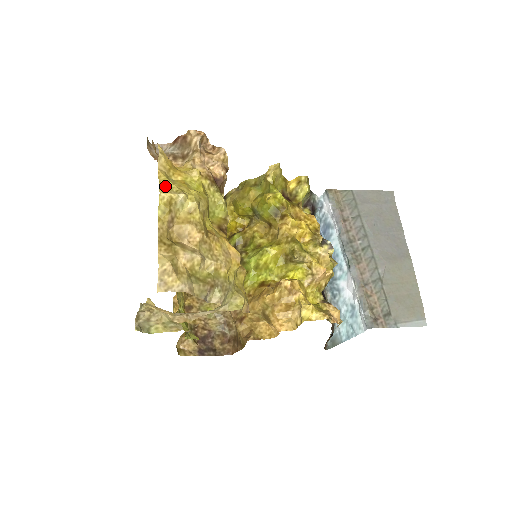
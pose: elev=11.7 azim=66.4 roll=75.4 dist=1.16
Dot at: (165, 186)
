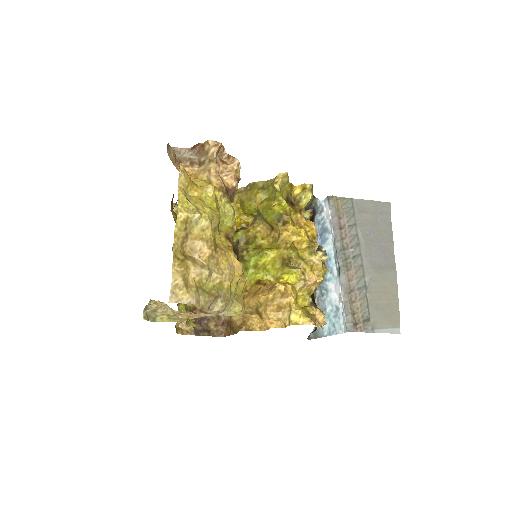
Dot at: (183, 205)
